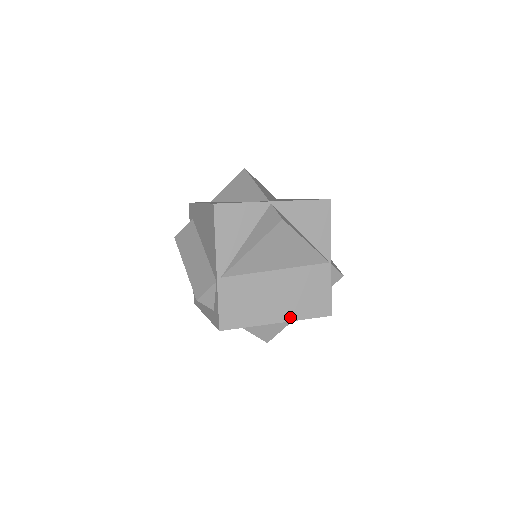
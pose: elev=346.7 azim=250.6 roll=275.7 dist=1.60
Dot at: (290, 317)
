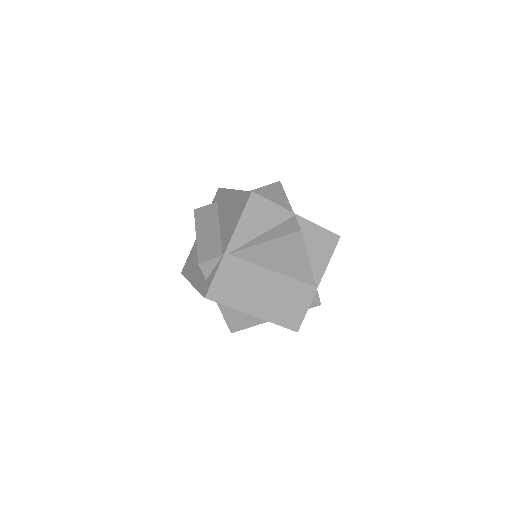
Dot at: (265, 316)
